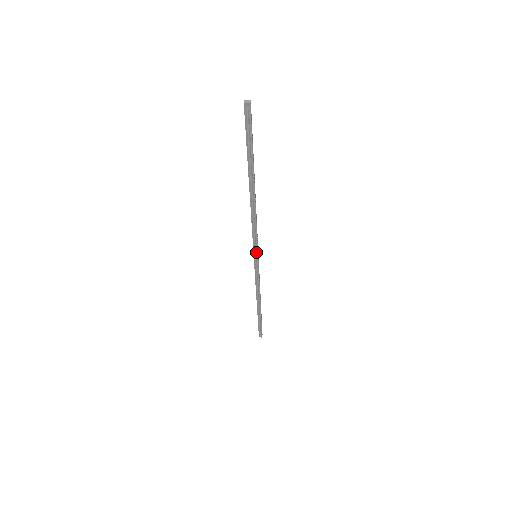
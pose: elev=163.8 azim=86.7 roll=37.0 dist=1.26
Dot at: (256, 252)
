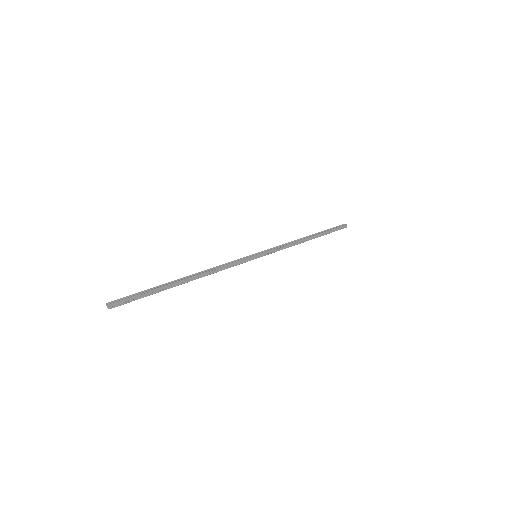
Dot at: (251, 259)
